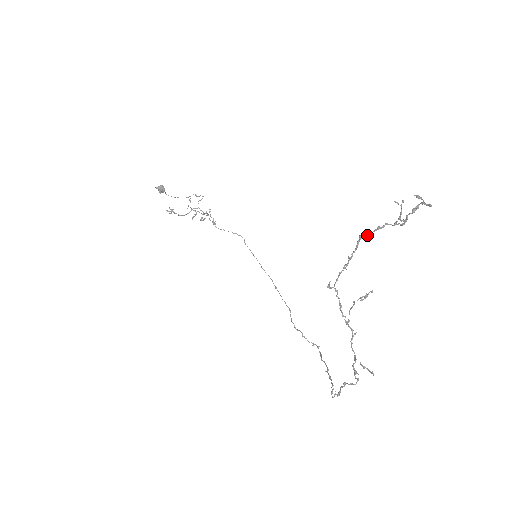
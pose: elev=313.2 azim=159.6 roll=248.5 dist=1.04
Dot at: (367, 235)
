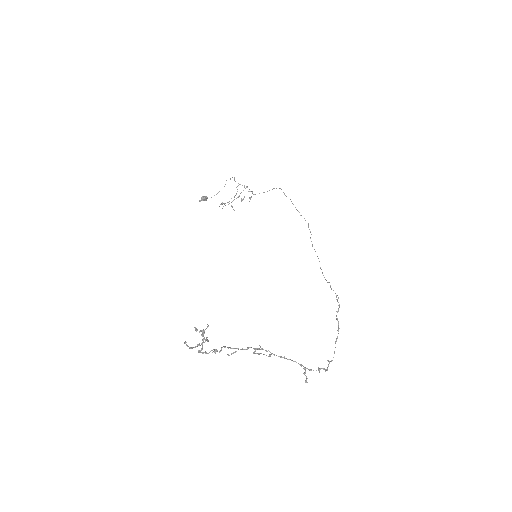
Dot at: (200, 350)
